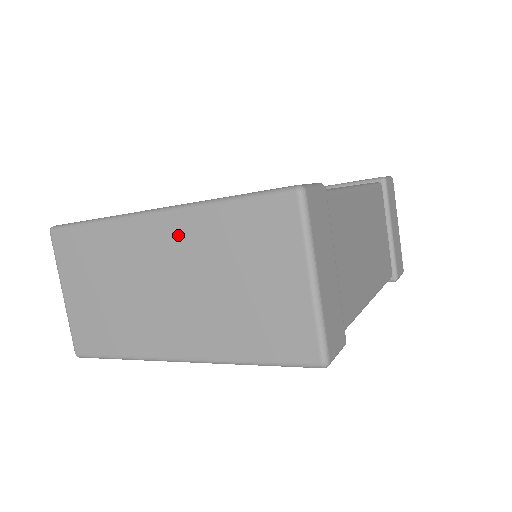
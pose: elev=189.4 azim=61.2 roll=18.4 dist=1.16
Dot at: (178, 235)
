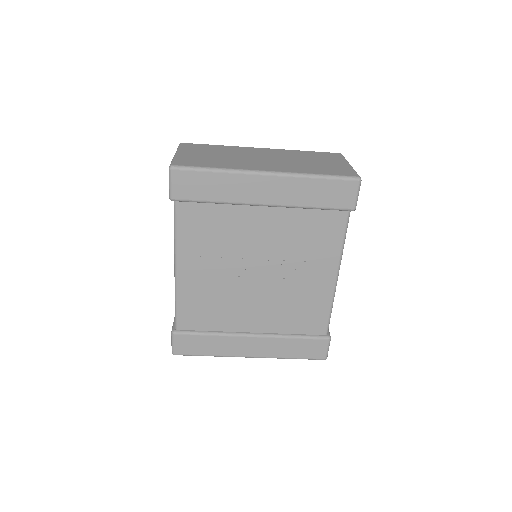
Dot at: (277, 152)
